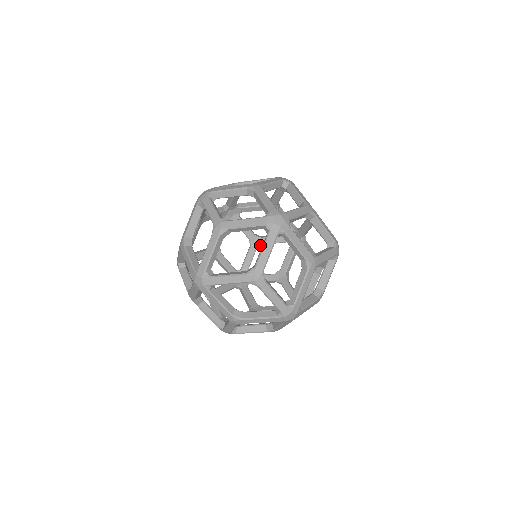
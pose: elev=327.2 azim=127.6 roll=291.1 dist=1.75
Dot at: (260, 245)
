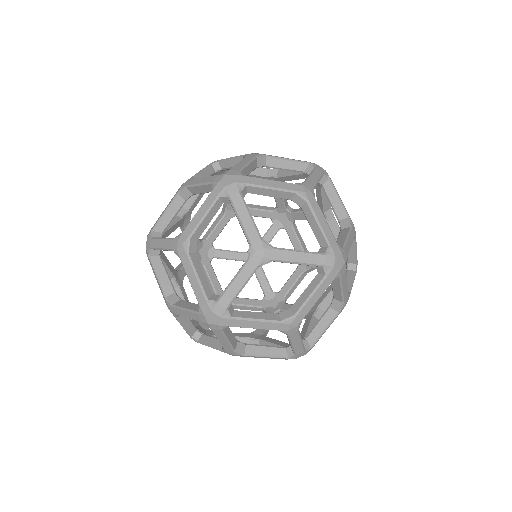
Dot at: occluded
